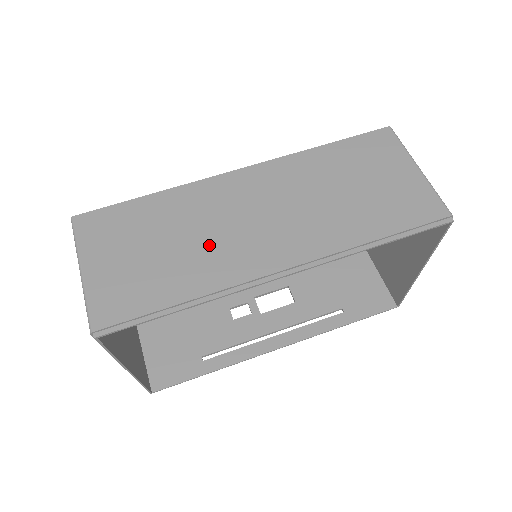
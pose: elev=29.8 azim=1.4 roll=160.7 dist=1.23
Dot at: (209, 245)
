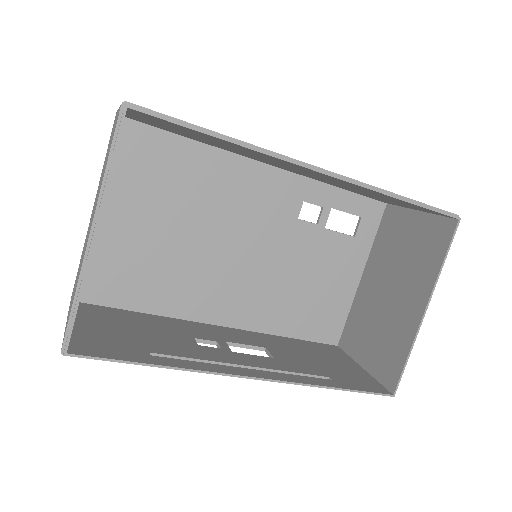
Dot at: occluded
